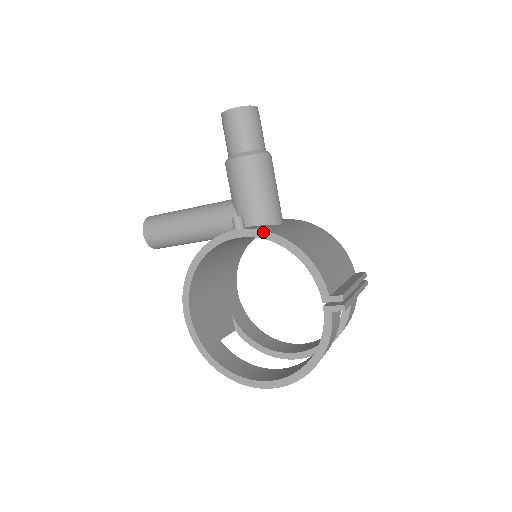
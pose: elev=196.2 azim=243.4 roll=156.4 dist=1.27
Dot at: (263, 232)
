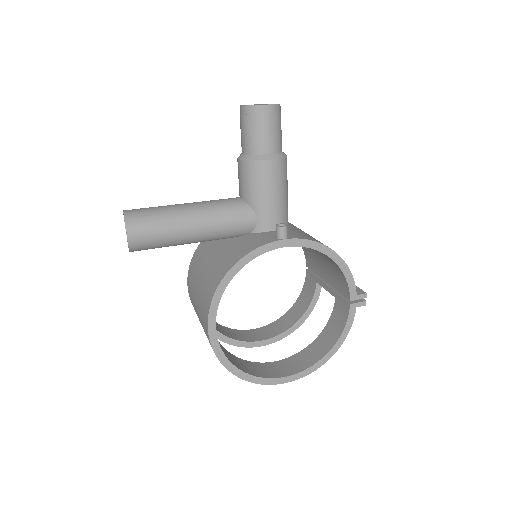
Dot at: (310, 242)
